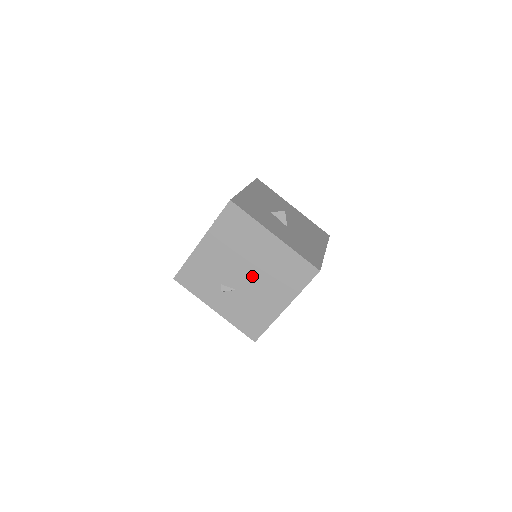
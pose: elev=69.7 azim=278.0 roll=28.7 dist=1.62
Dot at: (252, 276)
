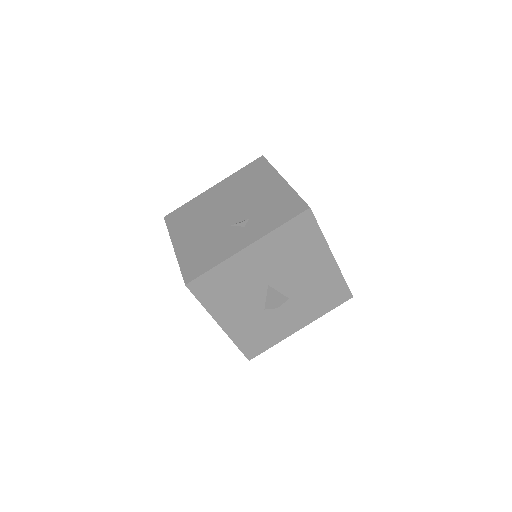
Dot at: occluded
